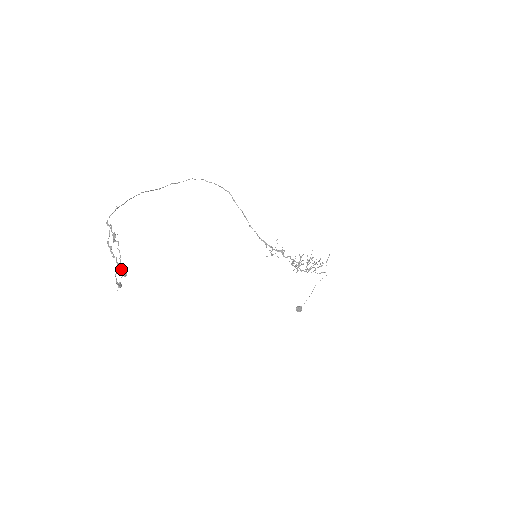
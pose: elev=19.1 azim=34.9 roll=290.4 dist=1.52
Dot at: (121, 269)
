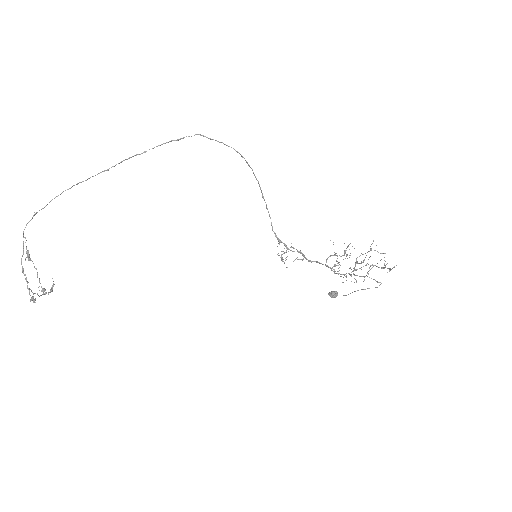
Dot at: occluded
